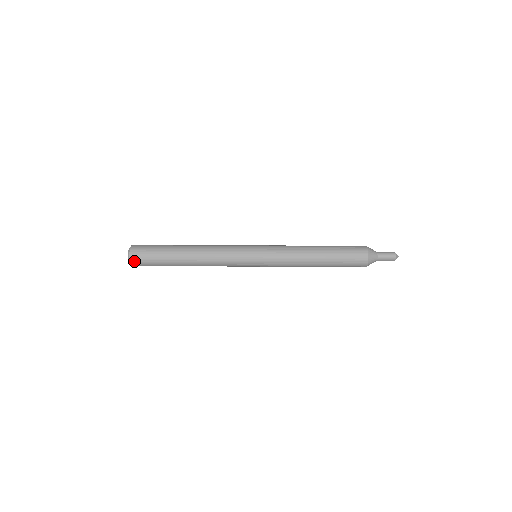
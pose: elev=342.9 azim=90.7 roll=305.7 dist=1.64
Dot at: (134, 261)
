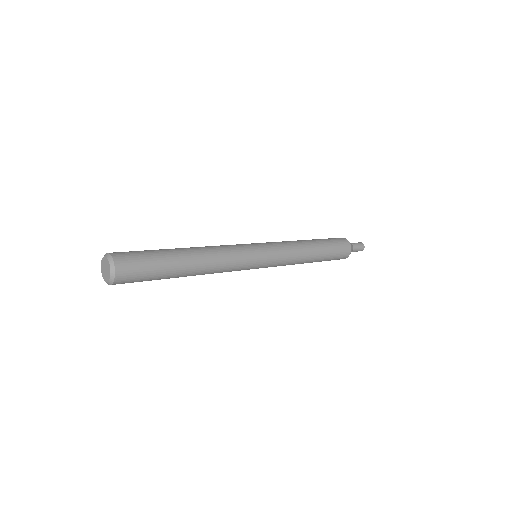
Dot at: (121, 277)
